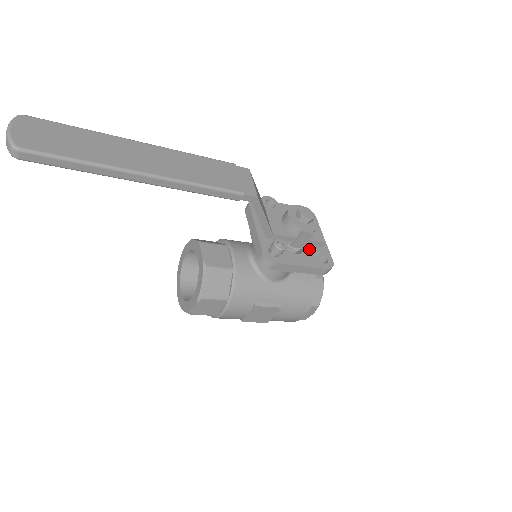
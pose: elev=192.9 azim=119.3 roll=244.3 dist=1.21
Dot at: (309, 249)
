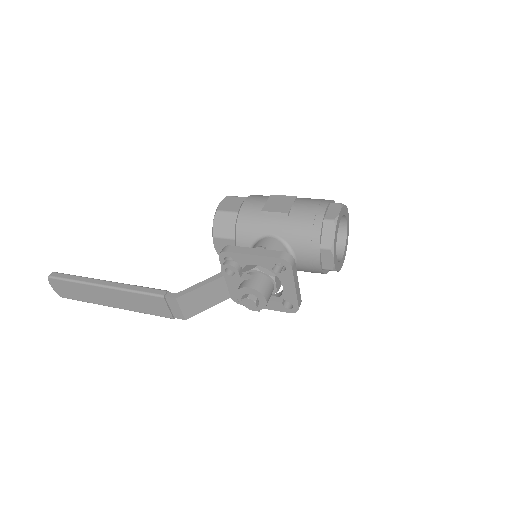
Dot at: occluded
